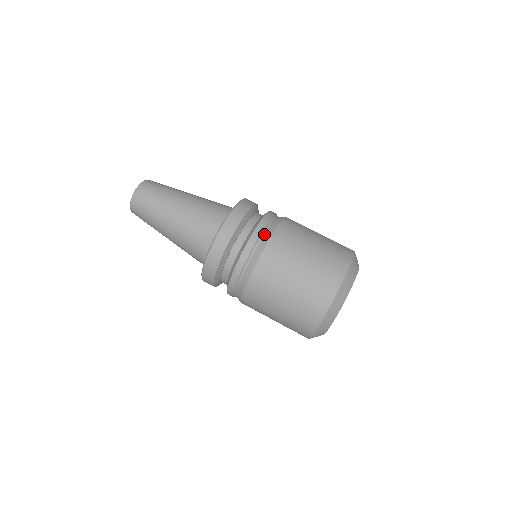
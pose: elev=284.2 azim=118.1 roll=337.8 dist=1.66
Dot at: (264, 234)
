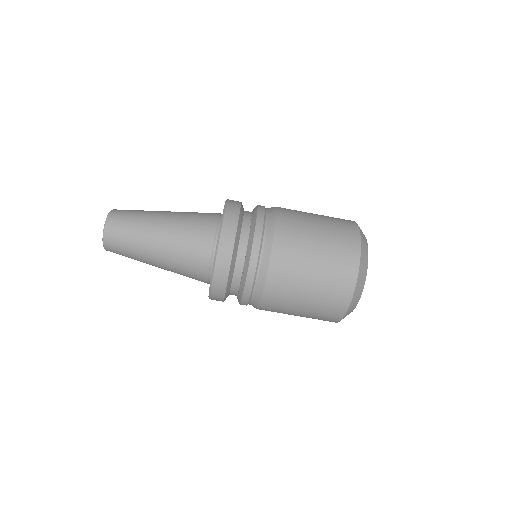
Dot at: (264, 240)
